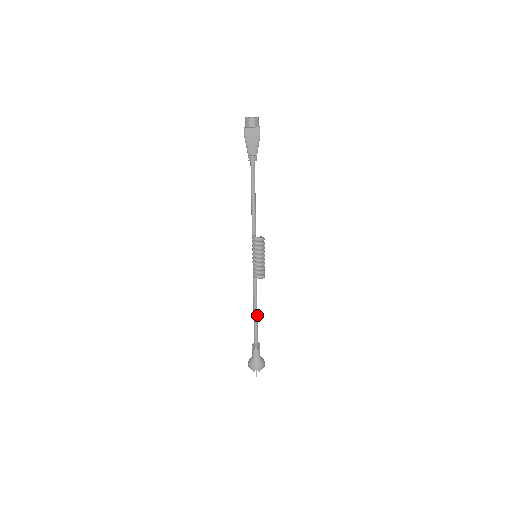
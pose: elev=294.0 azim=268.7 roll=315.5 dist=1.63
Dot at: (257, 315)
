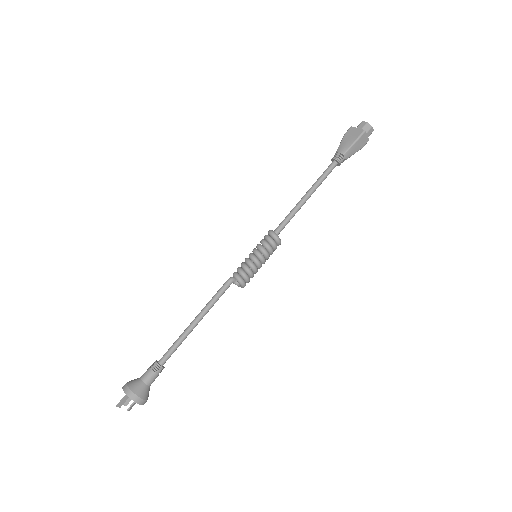
Dot at: (195, 325)
